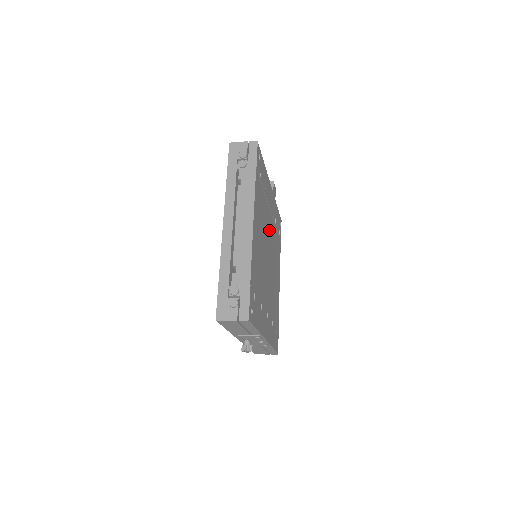
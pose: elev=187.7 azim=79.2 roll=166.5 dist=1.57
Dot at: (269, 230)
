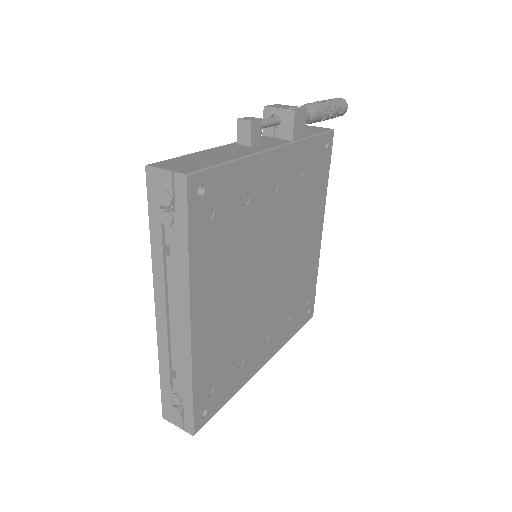
Dot at: (271, 227)
